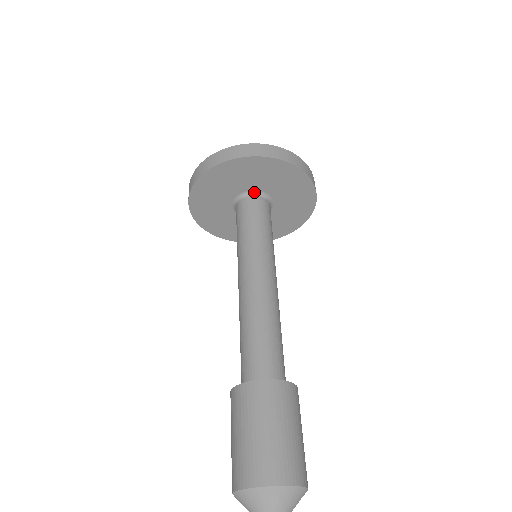
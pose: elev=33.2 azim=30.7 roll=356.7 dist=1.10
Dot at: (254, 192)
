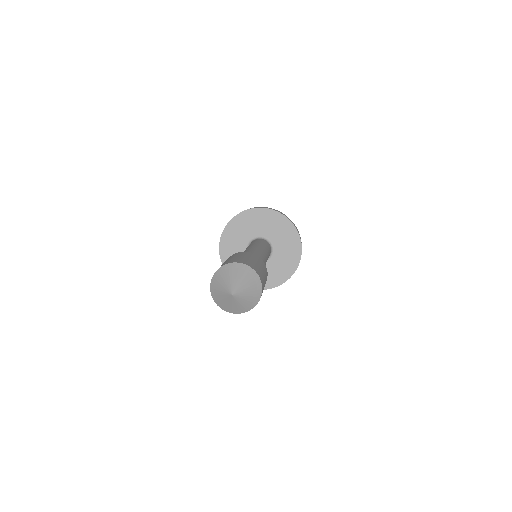
Dot at: (254, 239)
